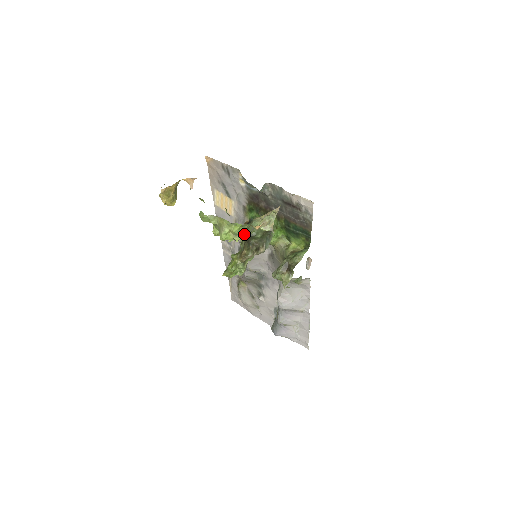
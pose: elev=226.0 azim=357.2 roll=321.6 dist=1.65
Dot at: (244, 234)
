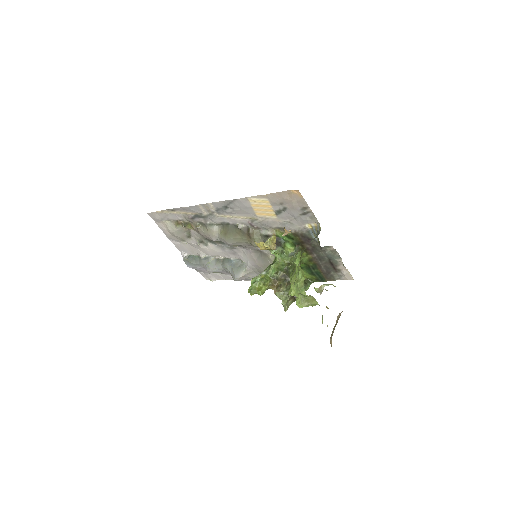
Dot at: occluded
